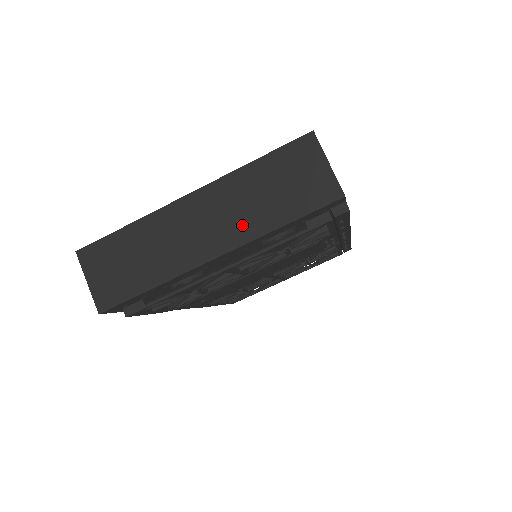
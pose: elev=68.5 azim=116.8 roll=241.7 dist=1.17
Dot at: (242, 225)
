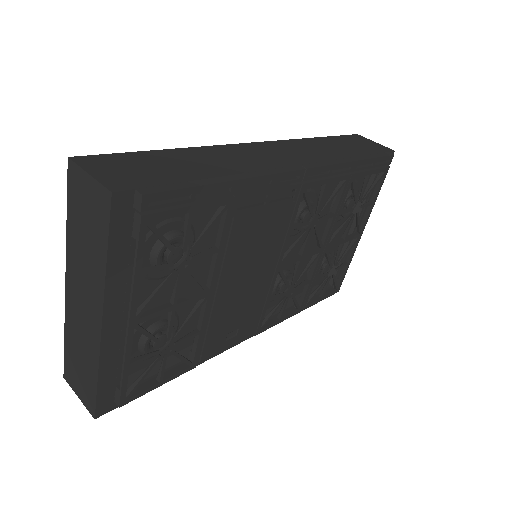
Dot at: (93, 282)
